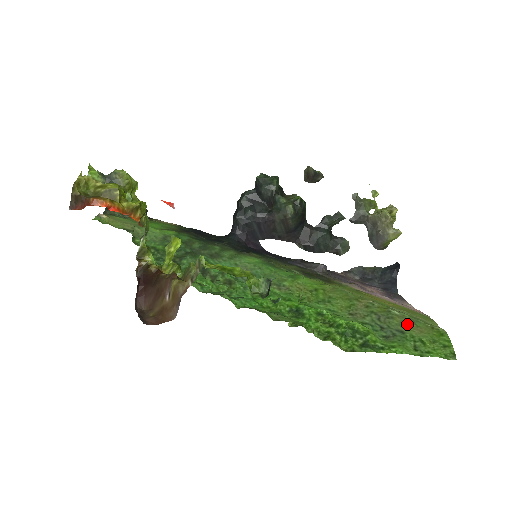
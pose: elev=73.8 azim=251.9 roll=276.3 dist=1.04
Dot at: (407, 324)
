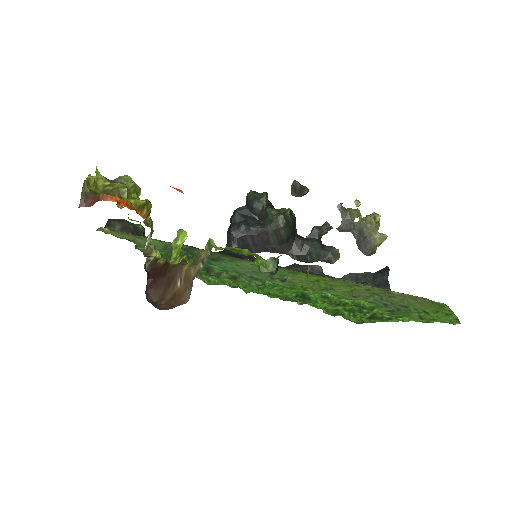
Dot at: (408, 301)
